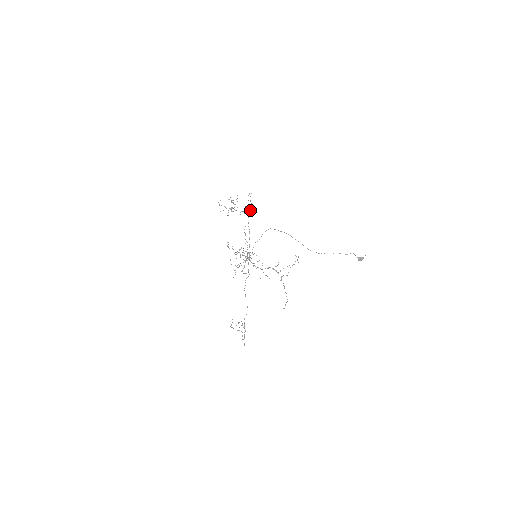
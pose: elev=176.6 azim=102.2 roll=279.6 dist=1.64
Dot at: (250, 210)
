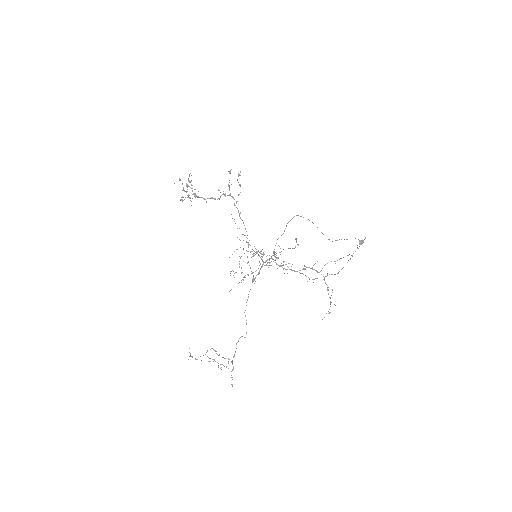
Dot at: (239, 194)
